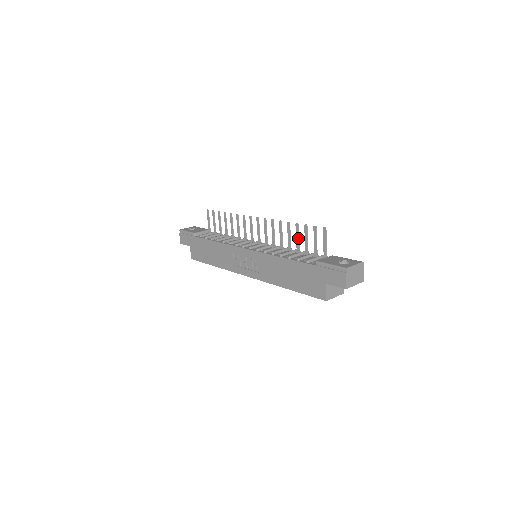
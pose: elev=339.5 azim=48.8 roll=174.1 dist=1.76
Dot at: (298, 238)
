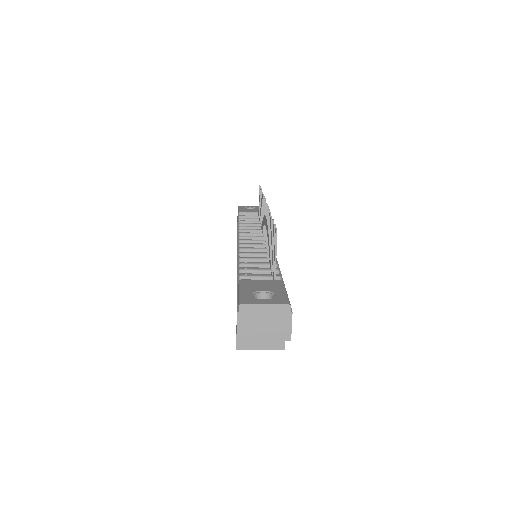
Dot at: (270, 240)
